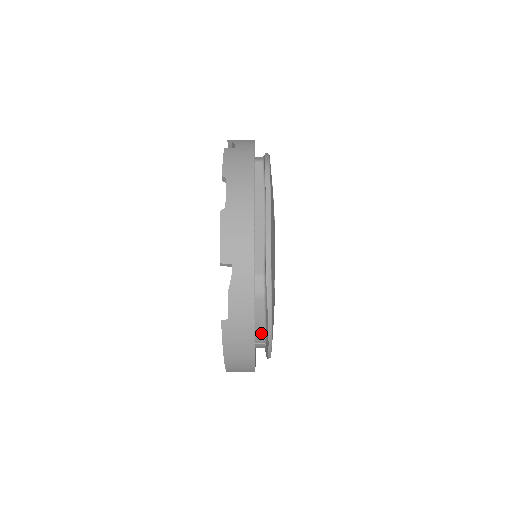
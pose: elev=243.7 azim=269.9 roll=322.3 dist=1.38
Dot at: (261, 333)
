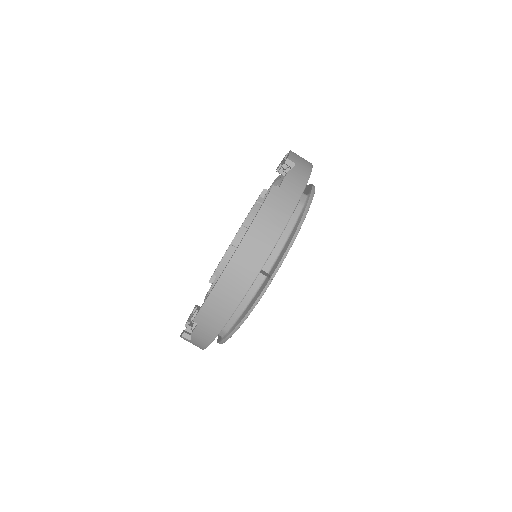
Dot at: (277, 248)
